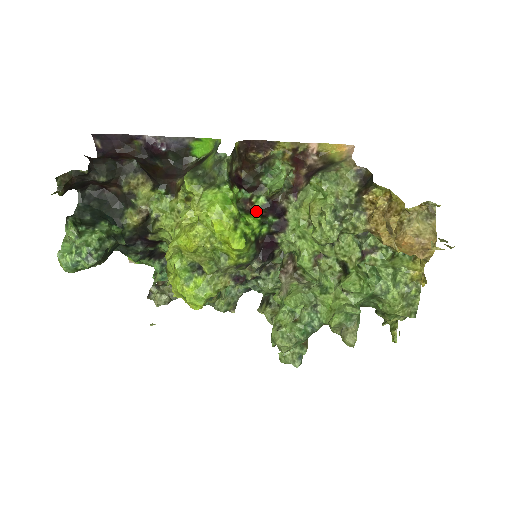
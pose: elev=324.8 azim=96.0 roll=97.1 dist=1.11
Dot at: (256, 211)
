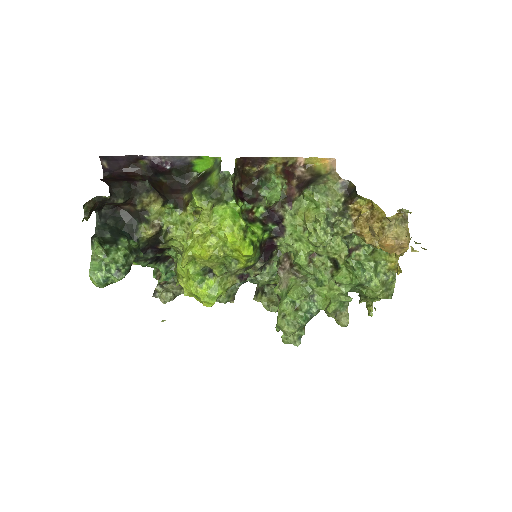
Dot at: (257, 219)
